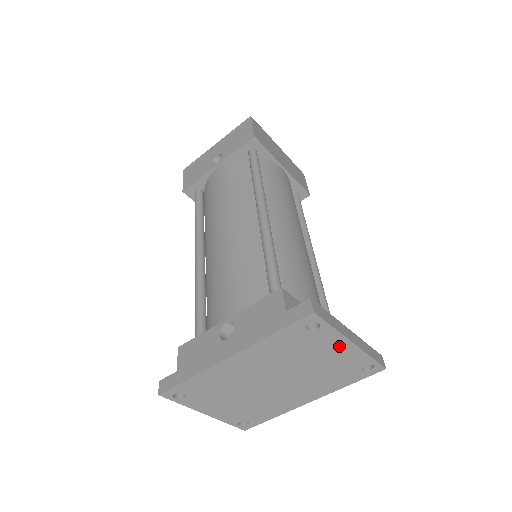
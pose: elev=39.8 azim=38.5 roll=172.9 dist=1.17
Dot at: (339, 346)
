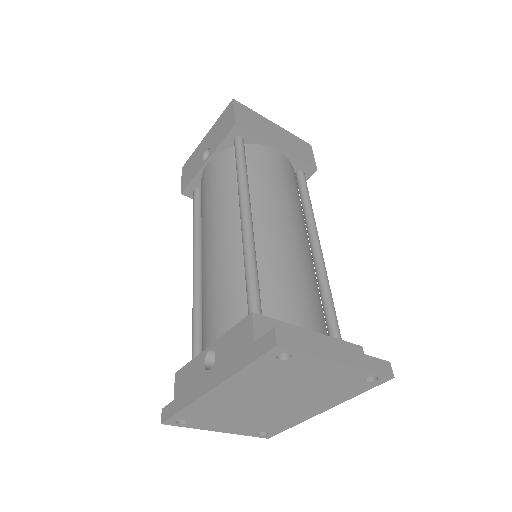
Dot at: (325, 367)
